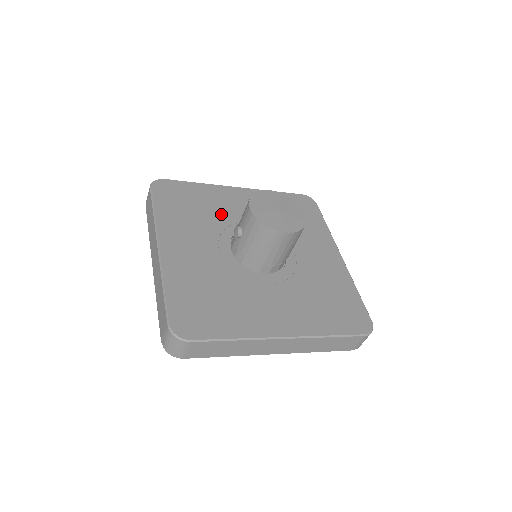
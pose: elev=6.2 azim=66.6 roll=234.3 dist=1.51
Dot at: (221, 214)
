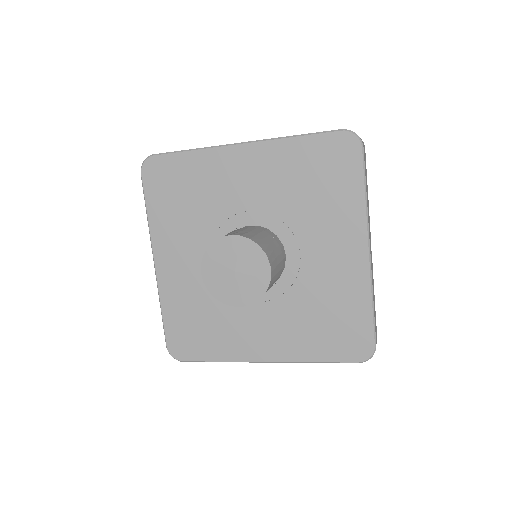
Dot at: (216, 203)
